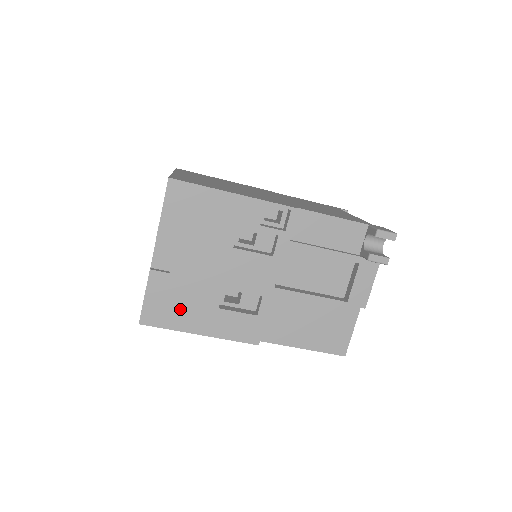
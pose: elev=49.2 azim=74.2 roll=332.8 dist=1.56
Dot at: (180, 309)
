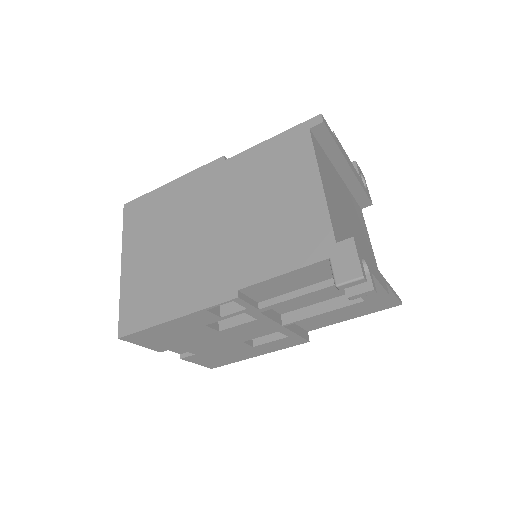
Dot at: (227, 357)
